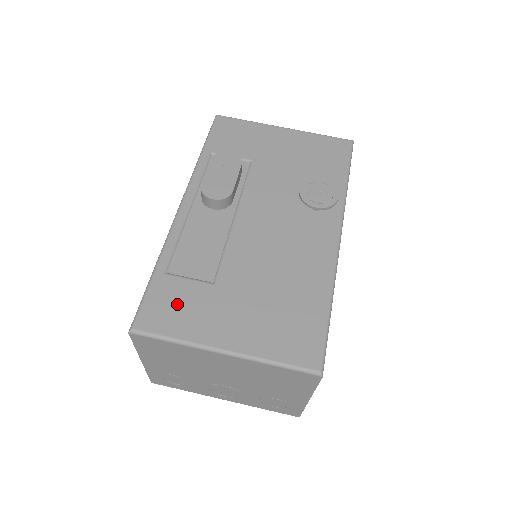
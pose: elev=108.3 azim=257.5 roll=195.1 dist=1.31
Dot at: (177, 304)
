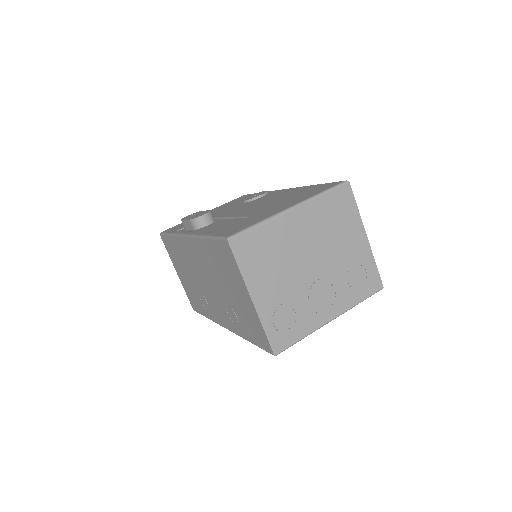
Dot at: (240, 225)
